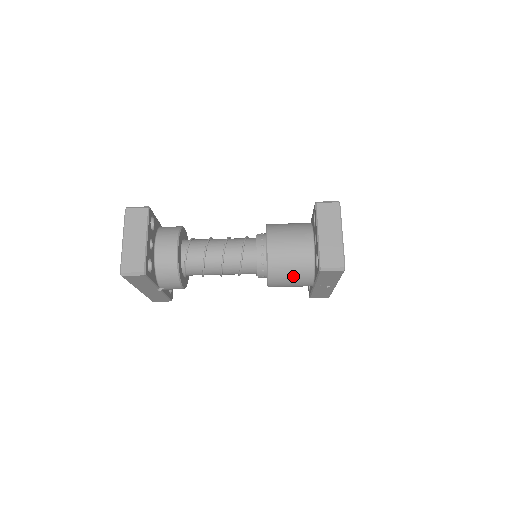
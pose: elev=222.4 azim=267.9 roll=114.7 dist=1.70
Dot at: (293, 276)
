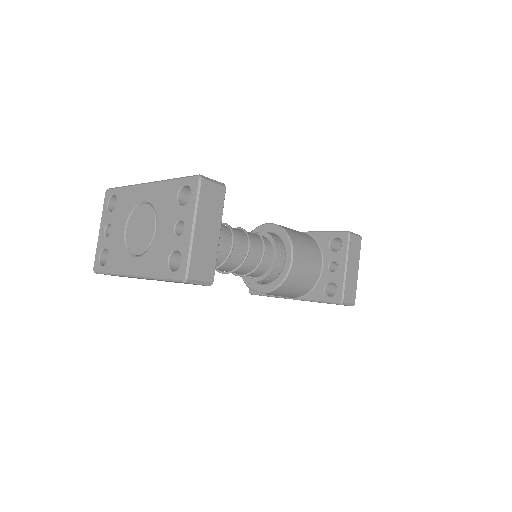
Dot at: (293, 292)
